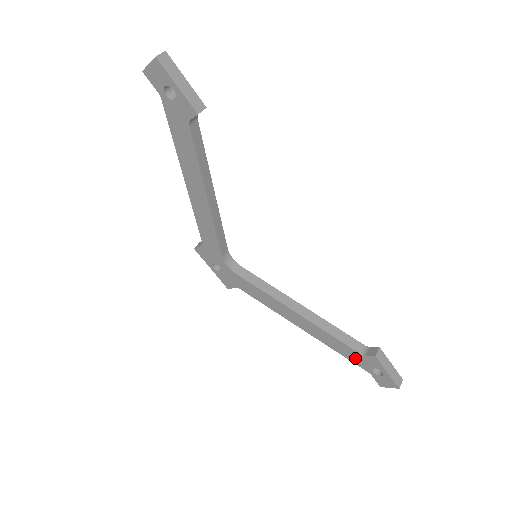
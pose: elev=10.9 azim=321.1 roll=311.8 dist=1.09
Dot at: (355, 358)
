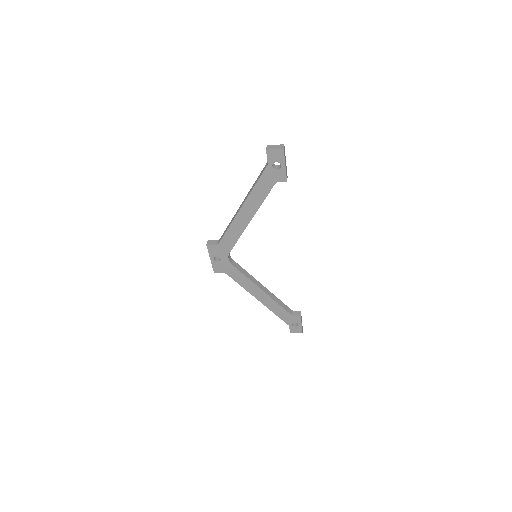
Dot at: (285, 317)
